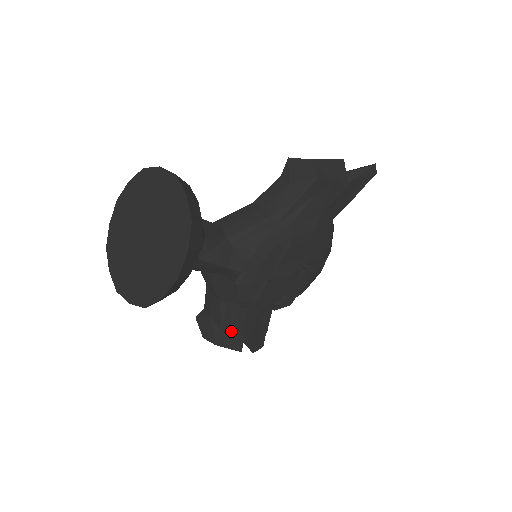
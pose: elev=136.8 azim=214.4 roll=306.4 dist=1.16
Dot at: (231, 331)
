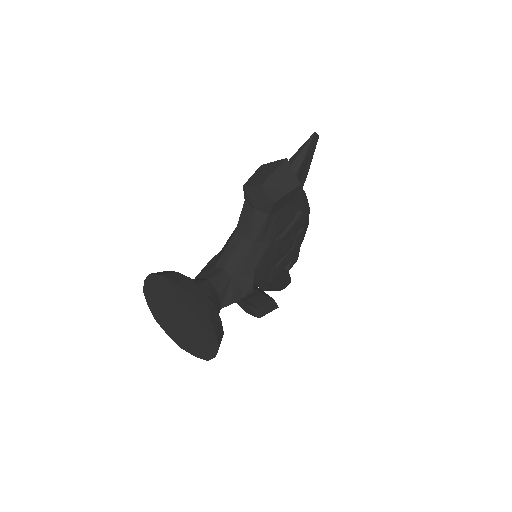
Dot at: (265, 304)
